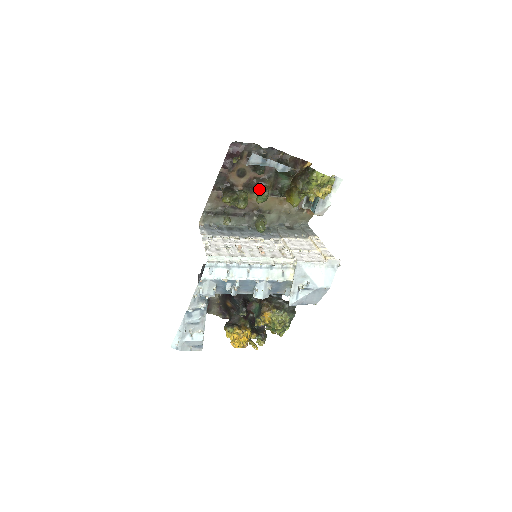
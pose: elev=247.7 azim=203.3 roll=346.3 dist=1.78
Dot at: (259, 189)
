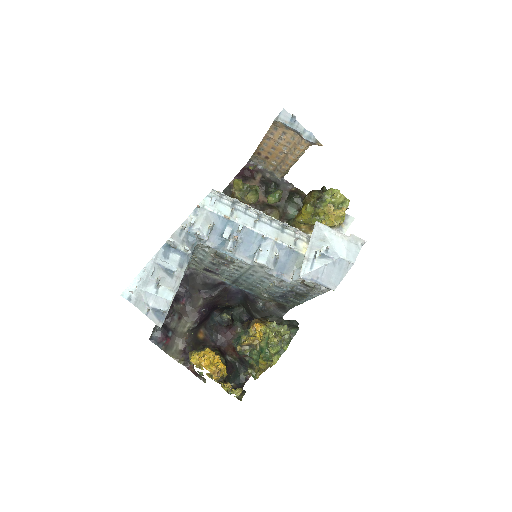
Dot at: (266, 213)
